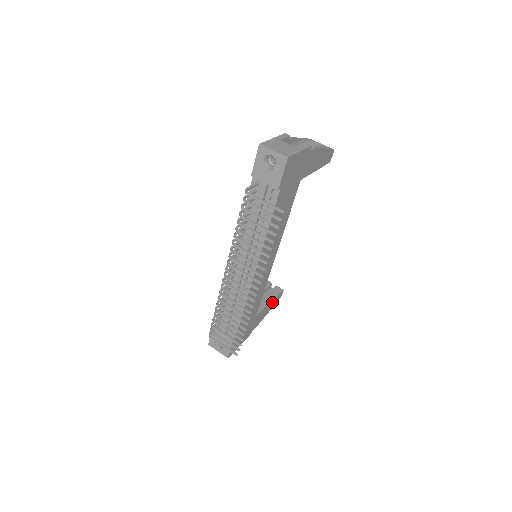
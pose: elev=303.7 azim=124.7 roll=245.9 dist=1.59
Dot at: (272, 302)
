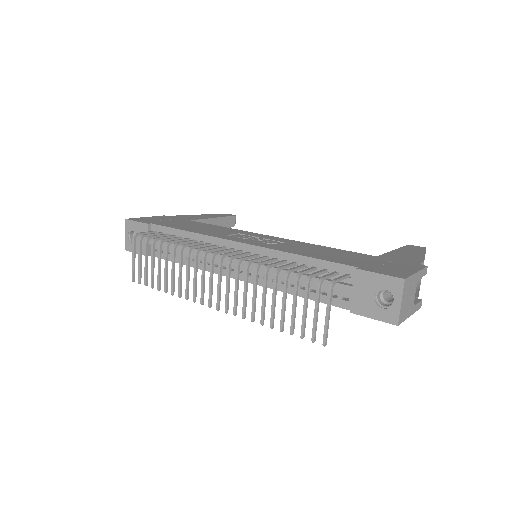
Dot at: occluded
